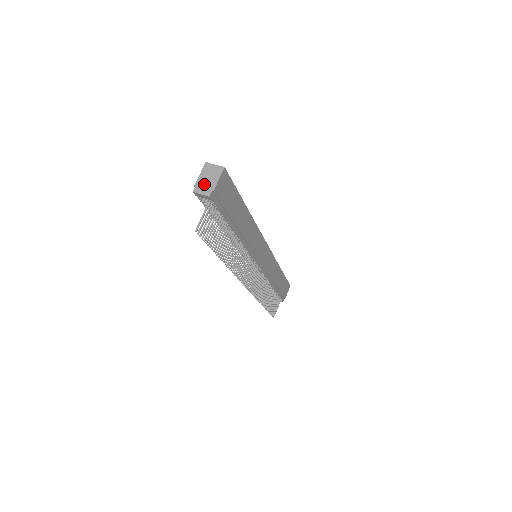
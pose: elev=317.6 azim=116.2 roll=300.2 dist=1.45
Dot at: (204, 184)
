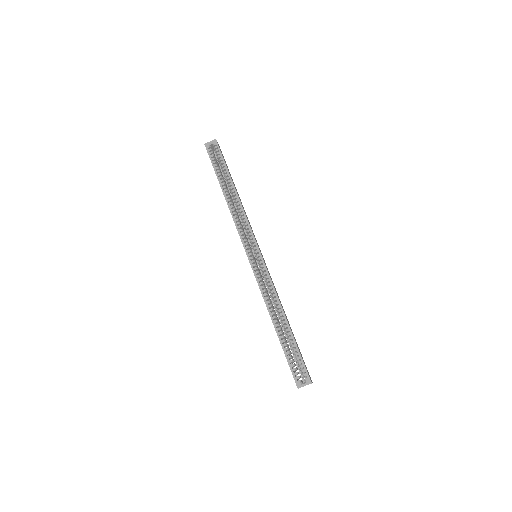
Dot at: occluded
